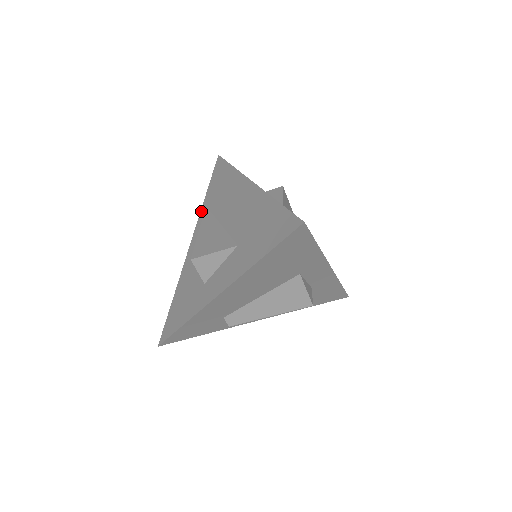
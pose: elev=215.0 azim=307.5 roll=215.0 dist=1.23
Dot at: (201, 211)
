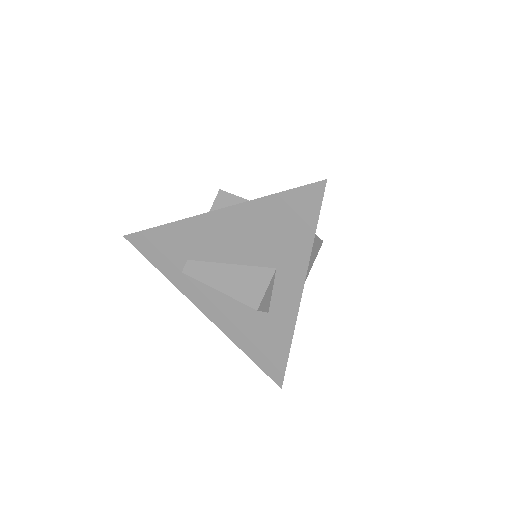
Dot at: occluded
